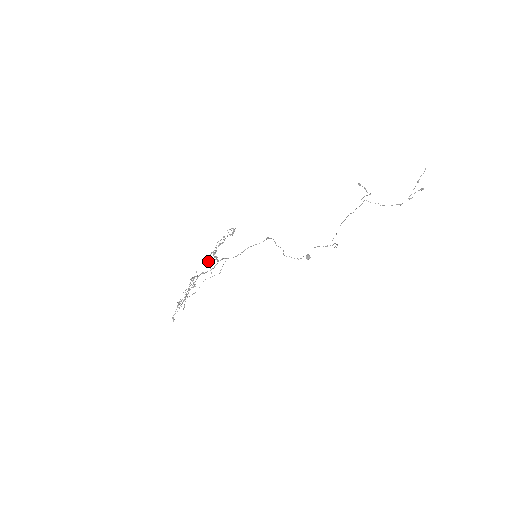
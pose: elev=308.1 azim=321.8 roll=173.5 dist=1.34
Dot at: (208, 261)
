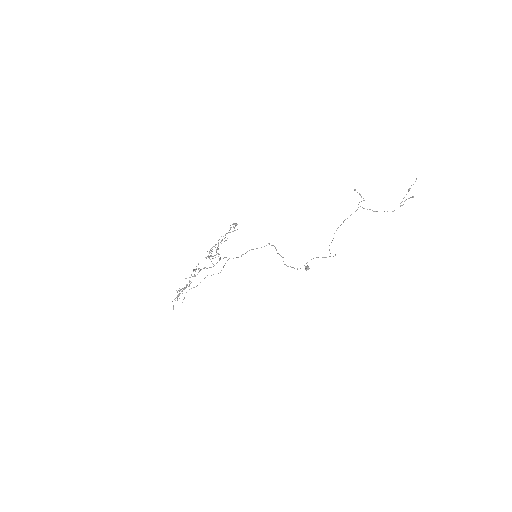
Dot at: (210, 255)
